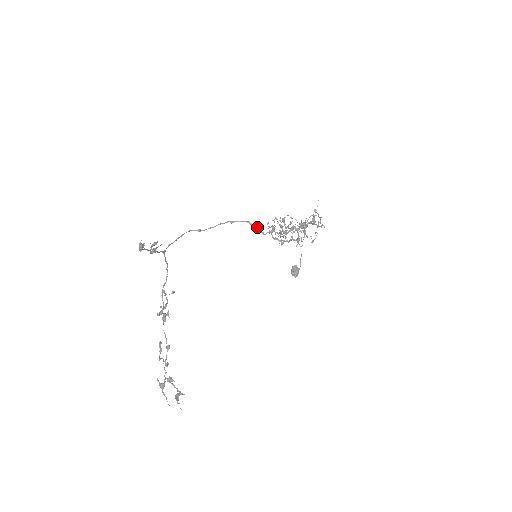
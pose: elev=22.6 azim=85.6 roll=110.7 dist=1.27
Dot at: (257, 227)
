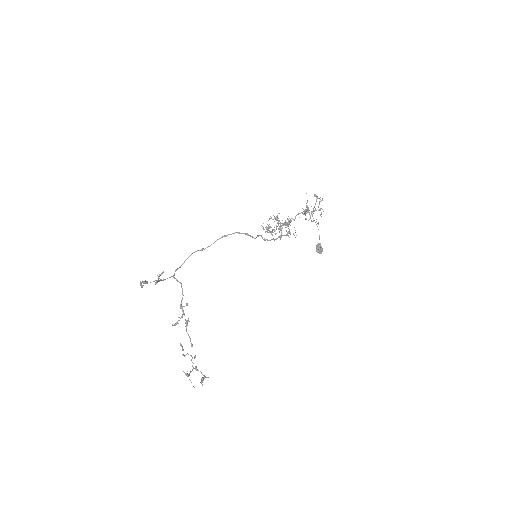
Dot at: occluded
